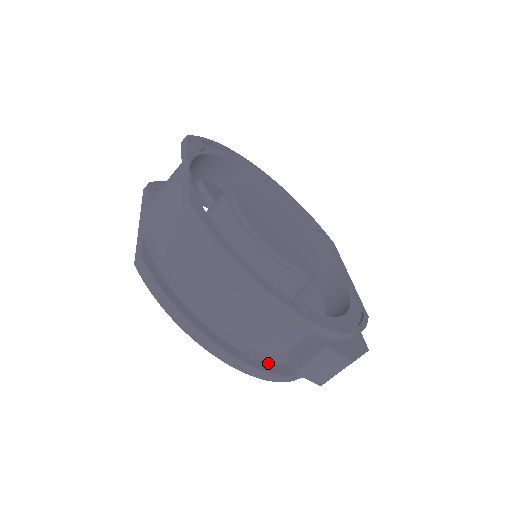
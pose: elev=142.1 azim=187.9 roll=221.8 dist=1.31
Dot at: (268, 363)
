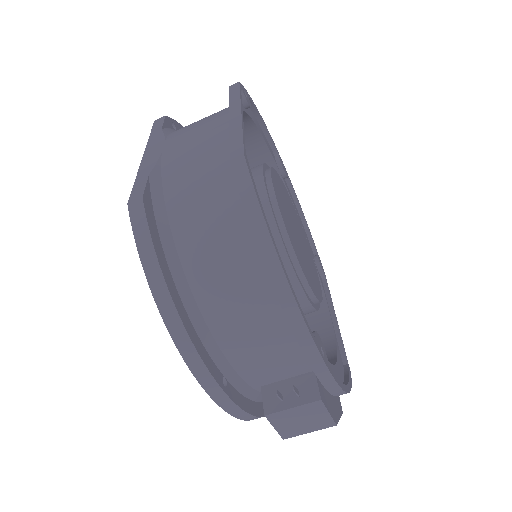
Dot at: (238, 392)
